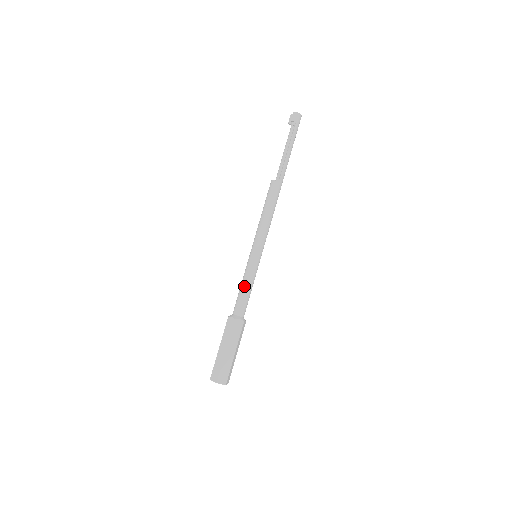
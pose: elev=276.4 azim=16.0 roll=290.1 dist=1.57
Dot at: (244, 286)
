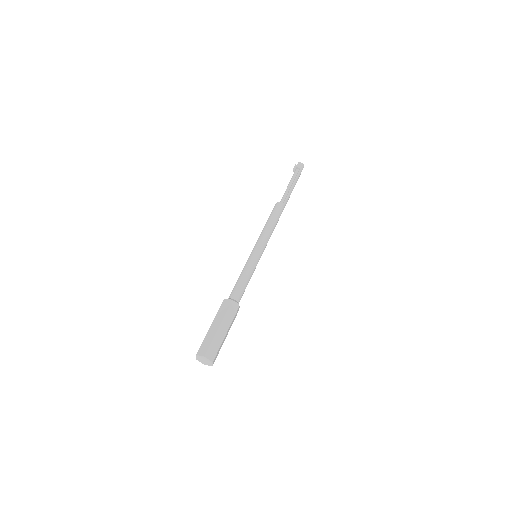
Dot at: (243, 275)
